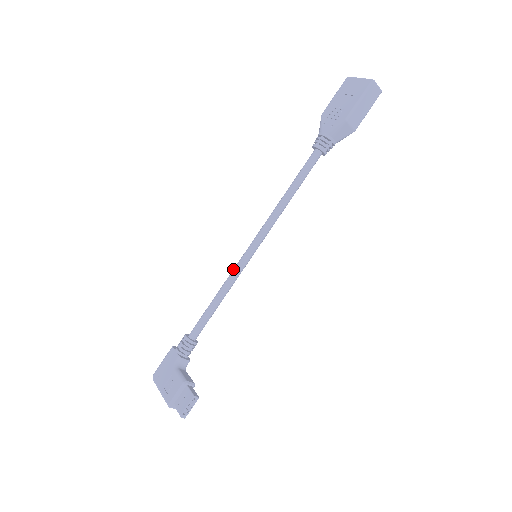
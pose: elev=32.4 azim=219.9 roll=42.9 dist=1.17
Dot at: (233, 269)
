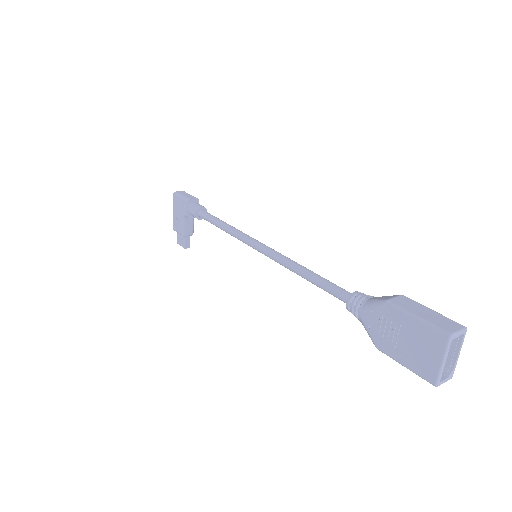
Dot at: (239, 236)
